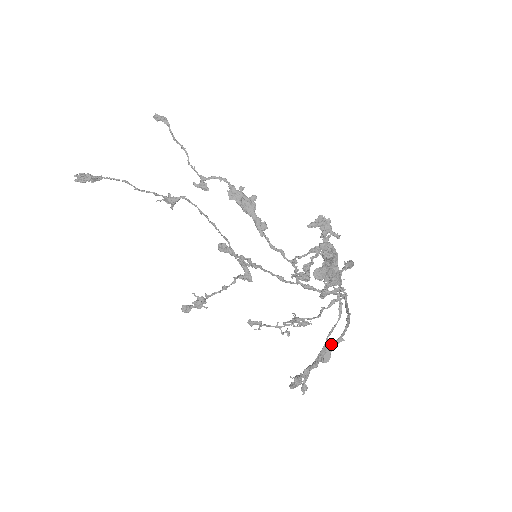
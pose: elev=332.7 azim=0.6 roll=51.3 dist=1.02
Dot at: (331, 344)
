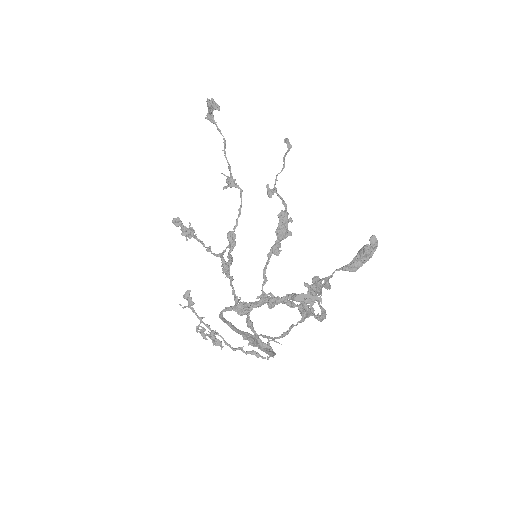
Dot at: occluded
